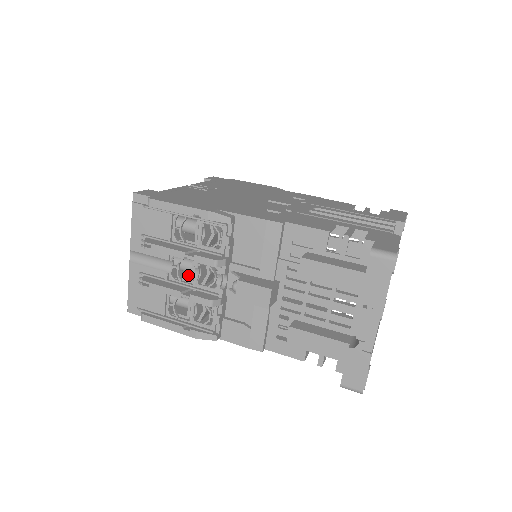
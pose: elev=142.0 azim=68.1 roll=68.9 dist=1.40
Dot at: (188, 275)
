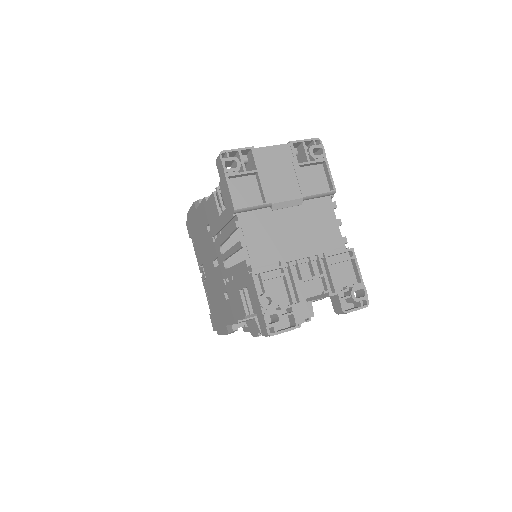
Dot at: occluded
